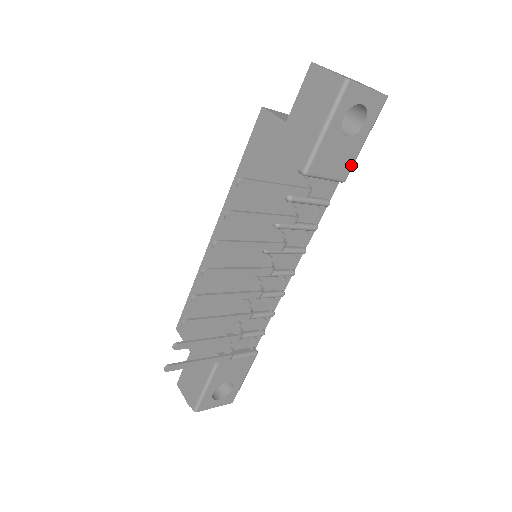
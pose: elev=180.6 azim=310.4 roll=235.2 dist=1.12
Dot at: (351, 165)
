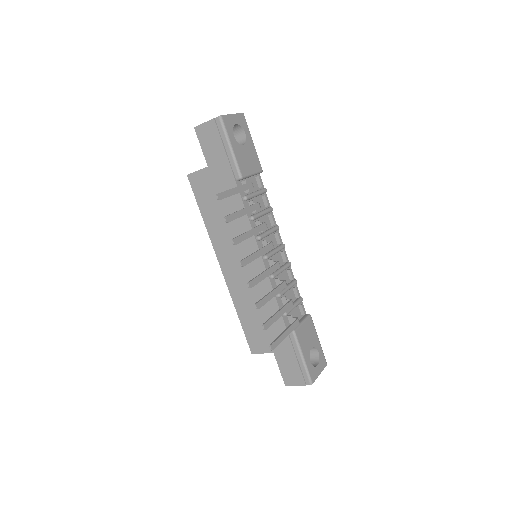
Dot at: (258, 160)
